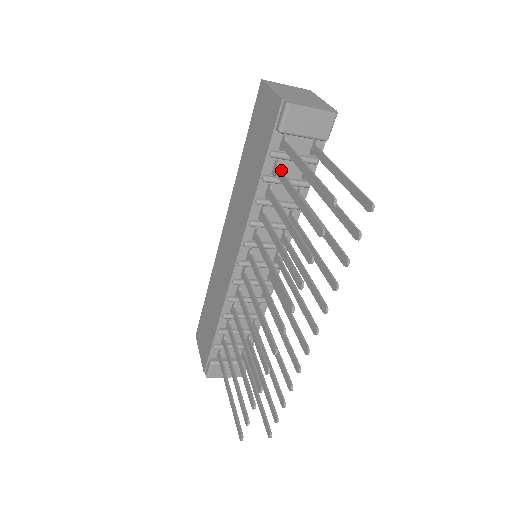
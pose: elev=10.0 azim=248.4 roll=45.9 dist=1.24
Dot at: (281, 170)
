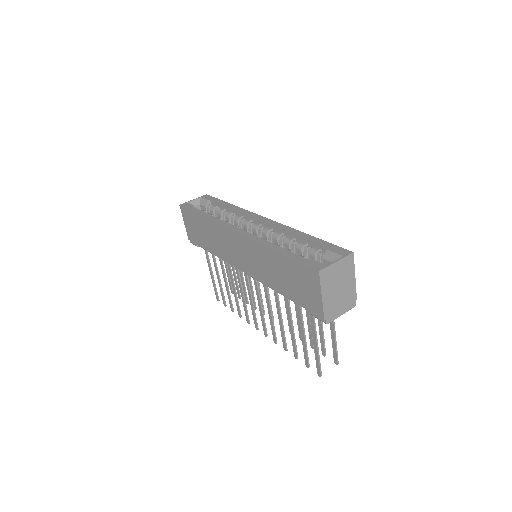
Dot at: (301, 307)
